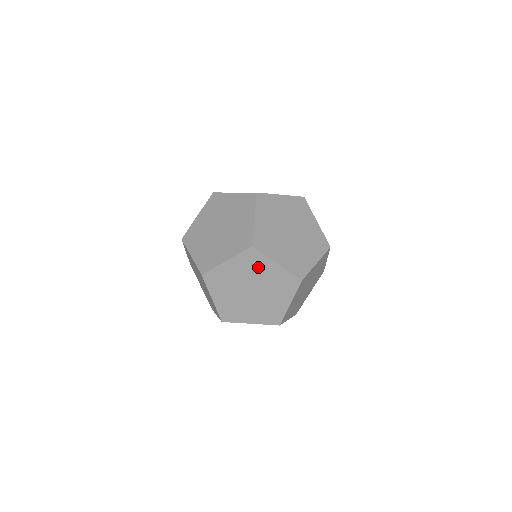
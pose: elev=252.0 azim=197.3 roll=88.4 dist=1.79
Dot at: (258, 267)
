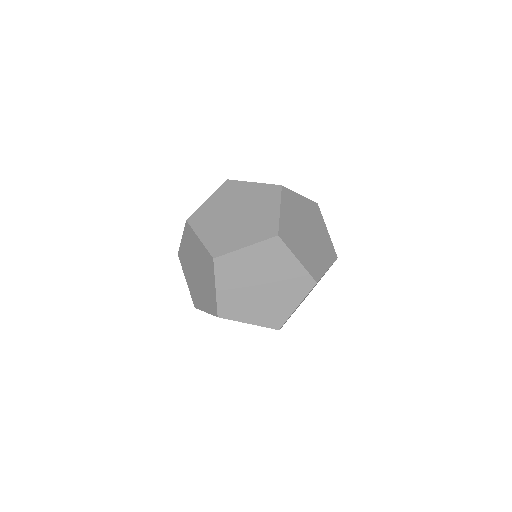
Dot at: (265, 202)
